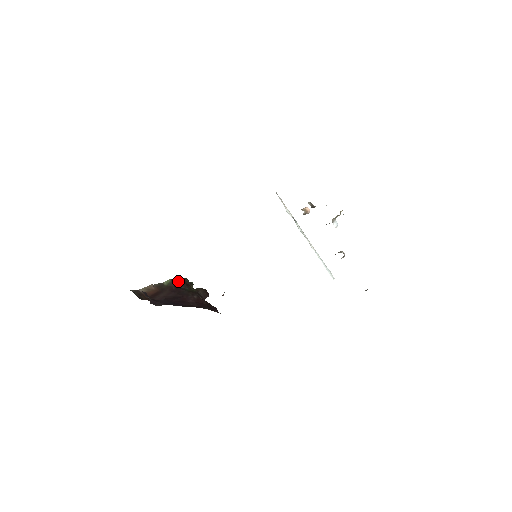
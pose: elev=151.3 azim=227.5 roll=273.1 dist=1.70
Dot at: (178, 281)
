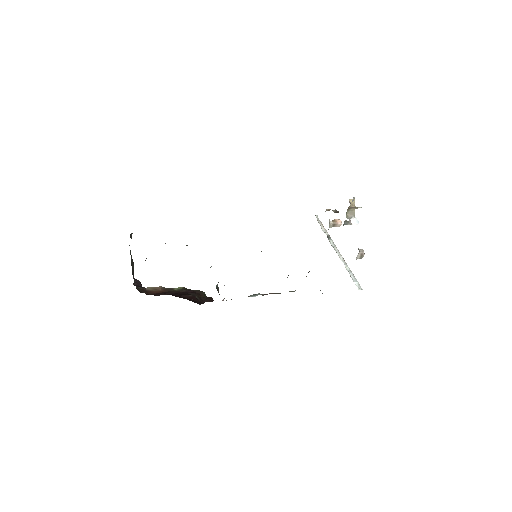
Dot at: (191, 290)
